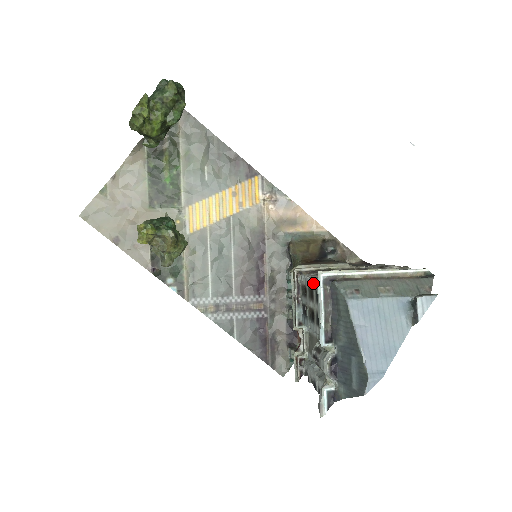
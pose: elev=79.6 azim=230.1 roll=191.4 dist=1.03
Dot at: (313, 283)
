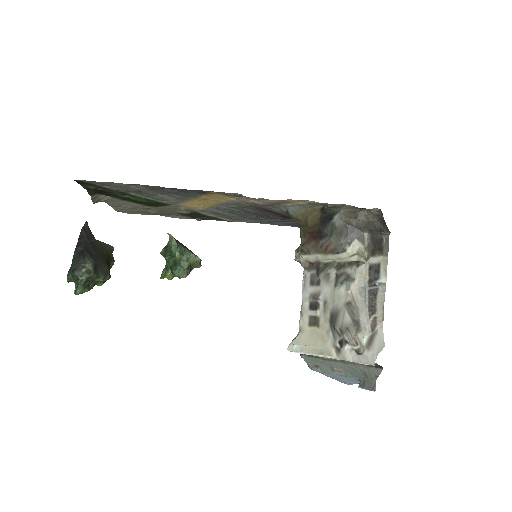
Dot at: (301, 308)
